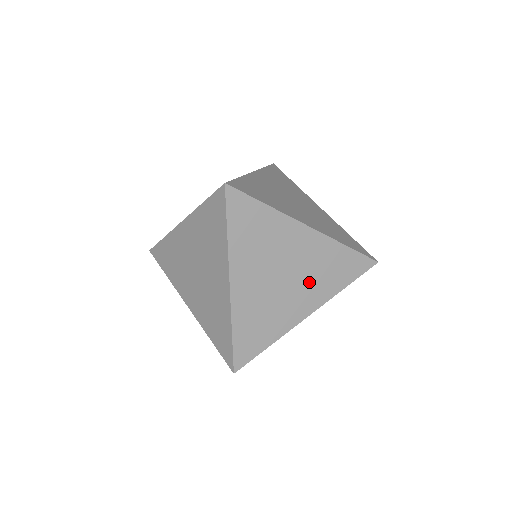
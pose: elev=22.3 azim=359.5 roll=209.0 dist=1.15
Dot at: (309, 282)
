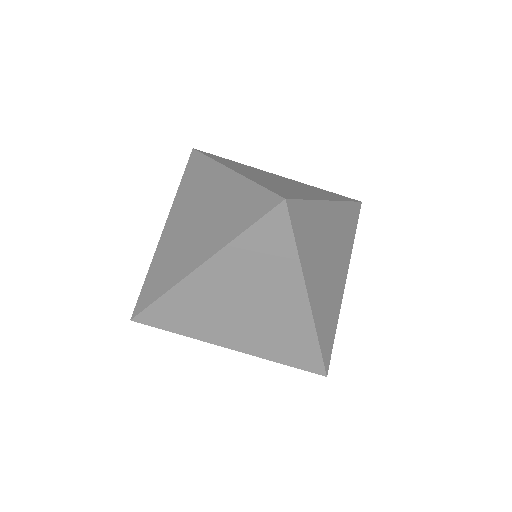
Dot at: (260, 331)
